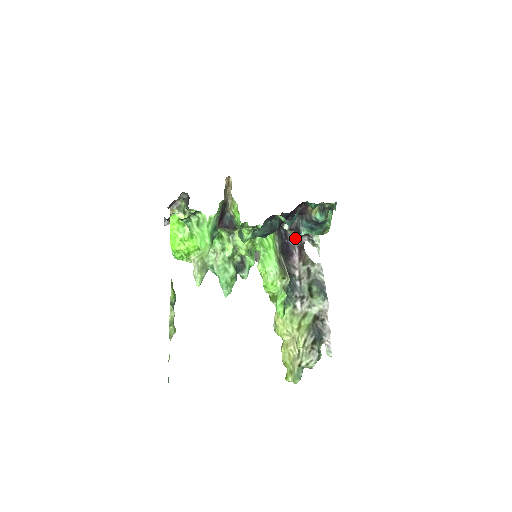
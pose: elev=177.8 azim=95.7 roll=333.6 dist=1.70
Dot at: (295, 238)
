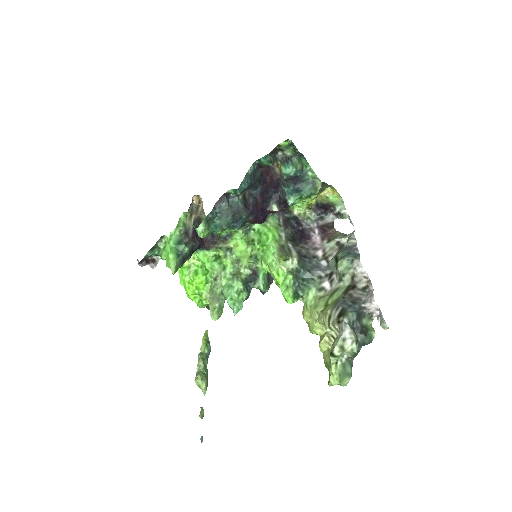
Dot at: (313, 221)
